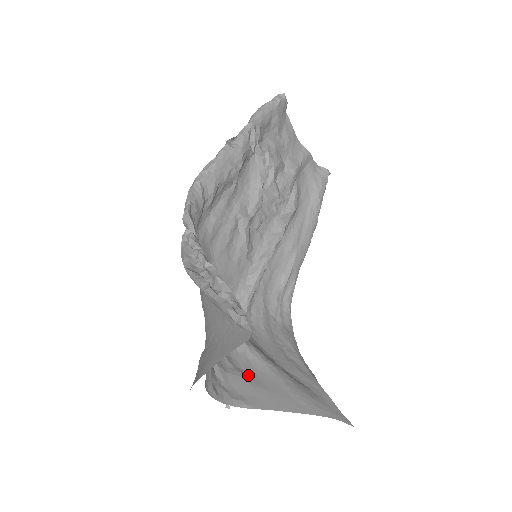
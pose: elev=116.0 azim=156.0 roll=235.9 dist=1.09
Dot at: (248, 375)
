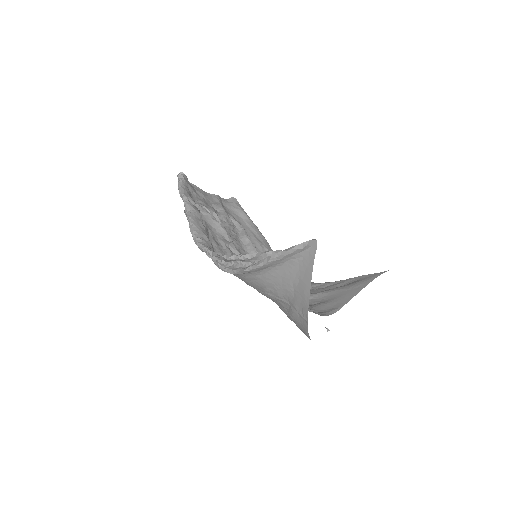
Dot at: (320, 303)
